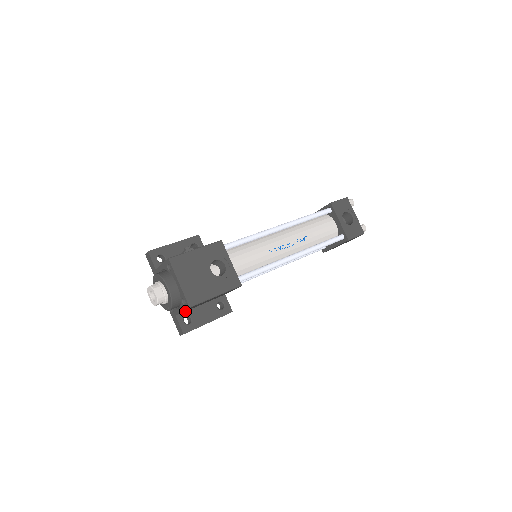
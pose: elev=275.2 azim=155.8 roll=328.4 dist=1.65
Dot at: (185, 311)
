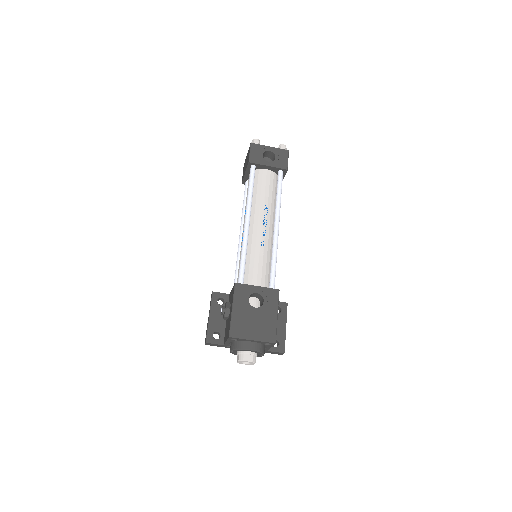
Dot at: occluded
